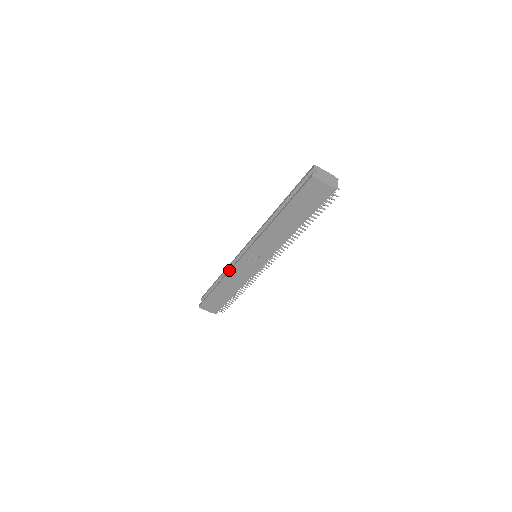
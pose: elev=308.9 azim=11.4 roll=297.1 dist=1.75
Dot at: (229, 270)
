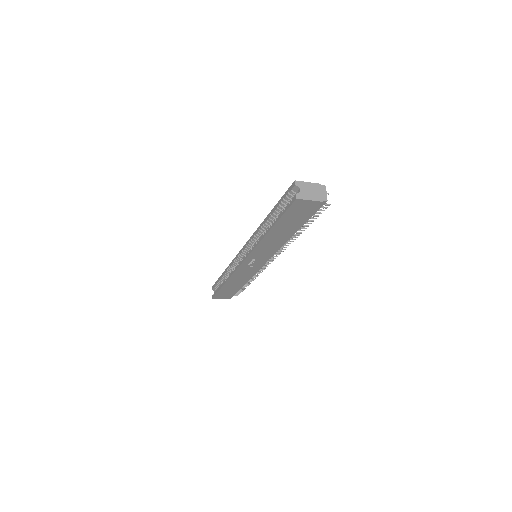
Dot at: (232, 272)
